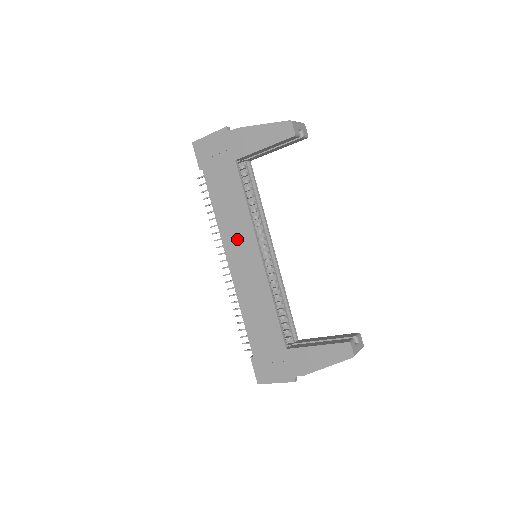
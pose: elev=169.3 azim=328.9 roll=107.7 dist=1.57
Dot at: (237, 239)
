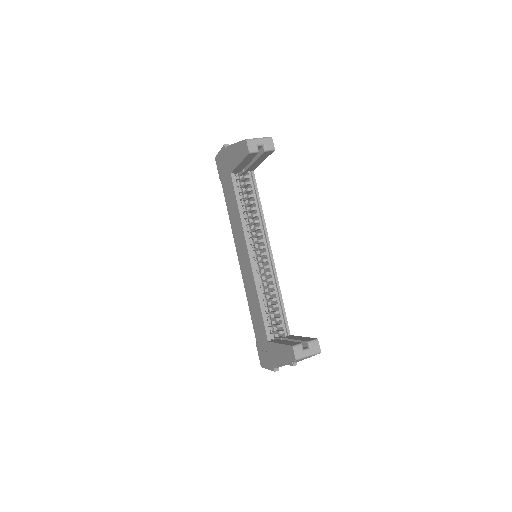
Dot at: (239, 241)
